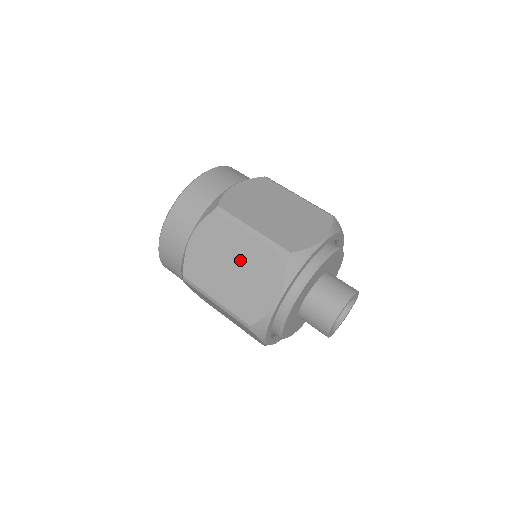
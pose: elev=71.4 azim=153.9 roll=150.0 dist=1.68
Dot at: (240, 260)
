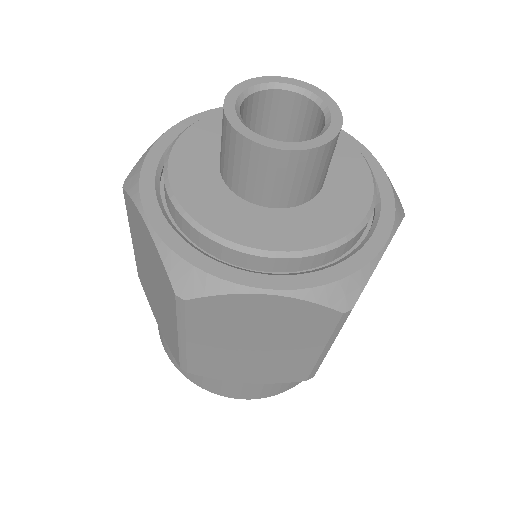
Dot at: occluded
